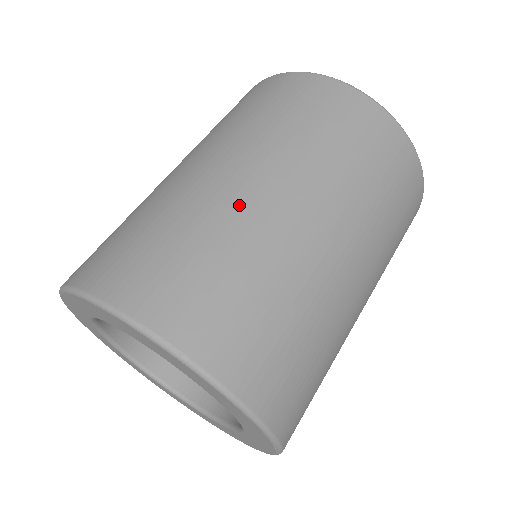
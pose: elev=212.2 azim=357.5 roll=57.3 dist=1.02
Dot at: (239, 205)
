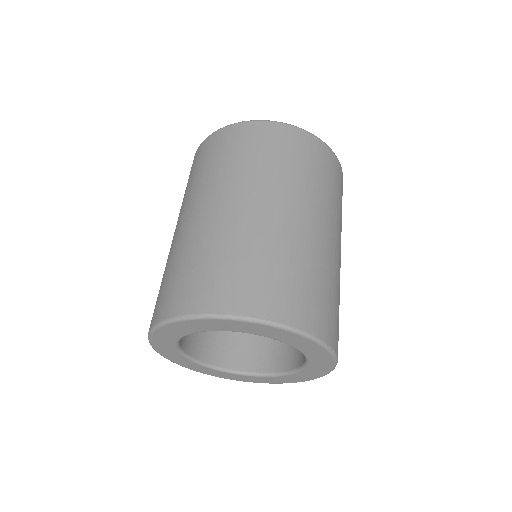
Dot at: (323, 248)
